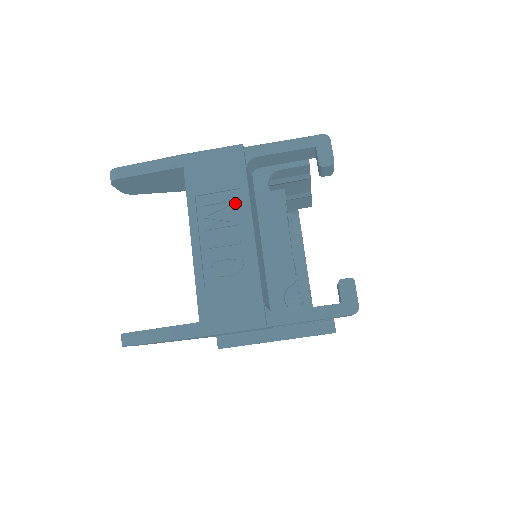
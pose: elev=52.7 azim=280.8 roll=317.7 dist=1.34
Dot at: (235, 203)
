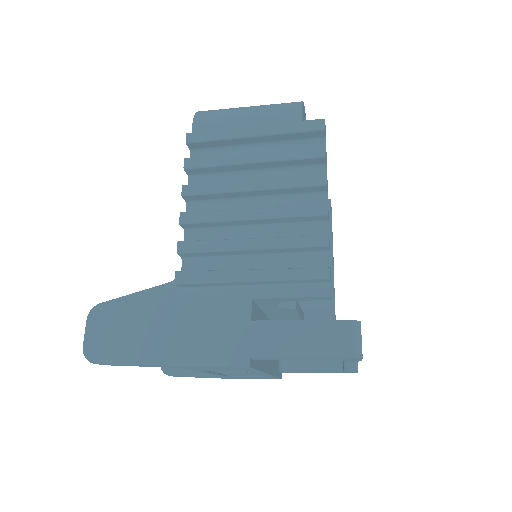
Dot at: occluded
